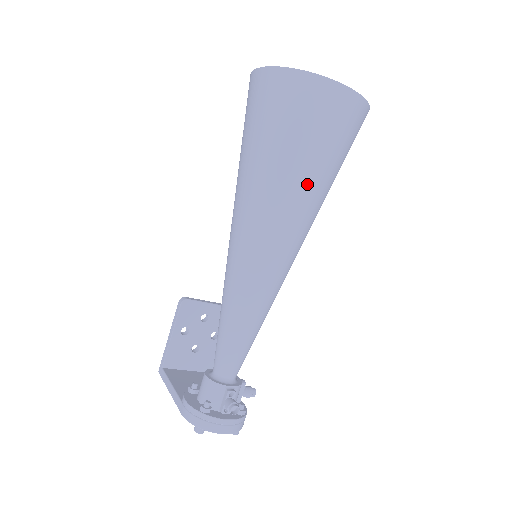
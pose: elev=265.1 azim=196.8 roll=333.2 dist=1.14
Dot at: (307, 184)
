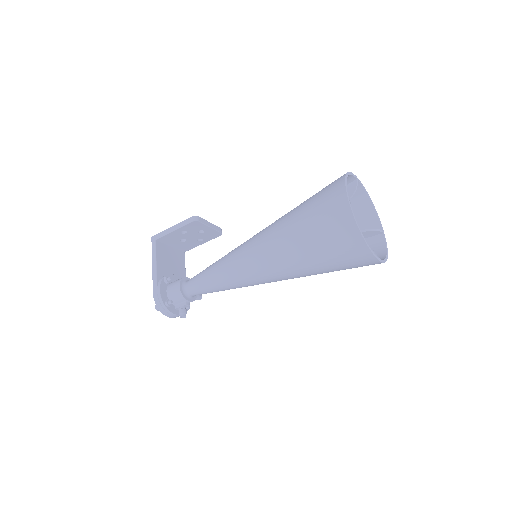
Dot at: (312, 273)
